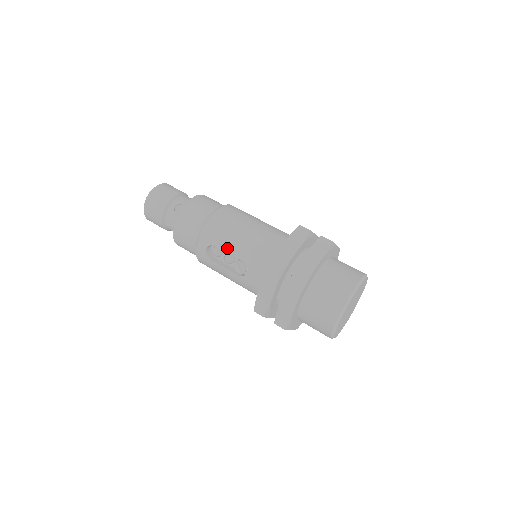
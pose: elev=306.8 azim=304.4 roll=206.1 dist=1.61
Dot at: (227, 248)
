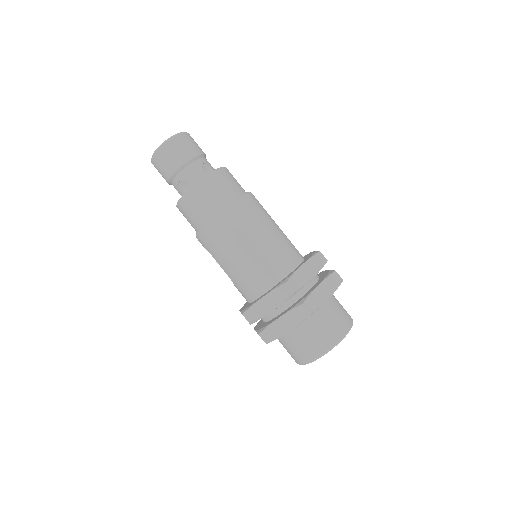
Dot at: (219, 262)
